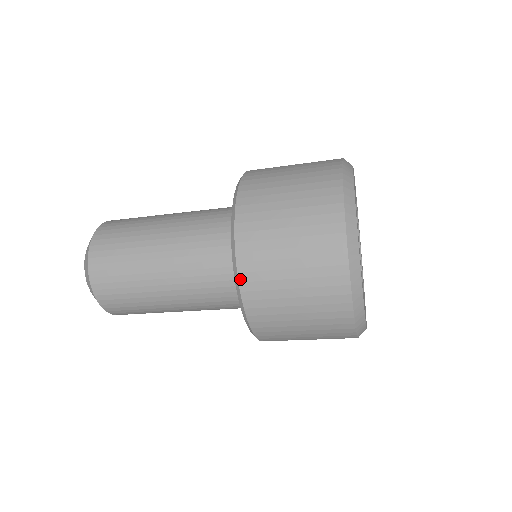
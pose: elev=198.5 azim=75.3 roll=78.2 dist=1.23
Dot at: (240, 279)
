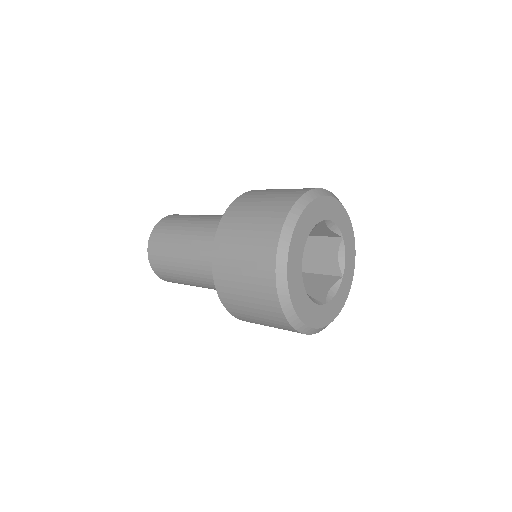
Dot at: (215, 283)
